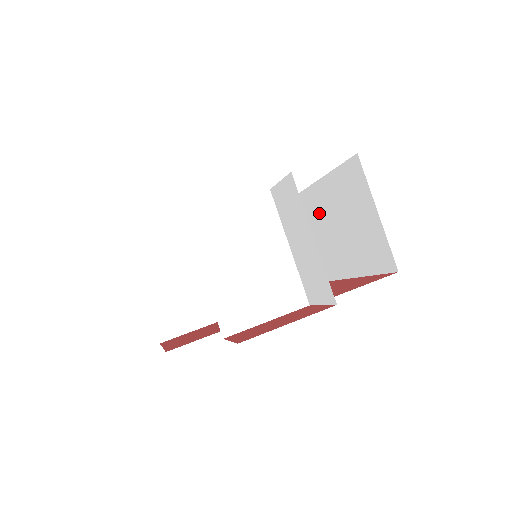
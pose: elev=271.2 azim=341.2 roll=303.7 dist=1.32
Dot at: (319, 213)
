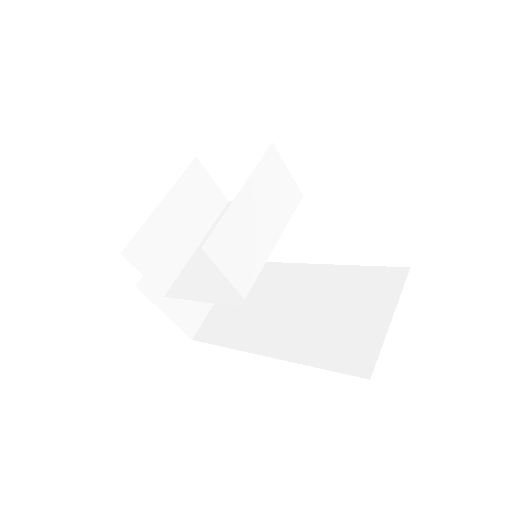
Dot at: occluded
